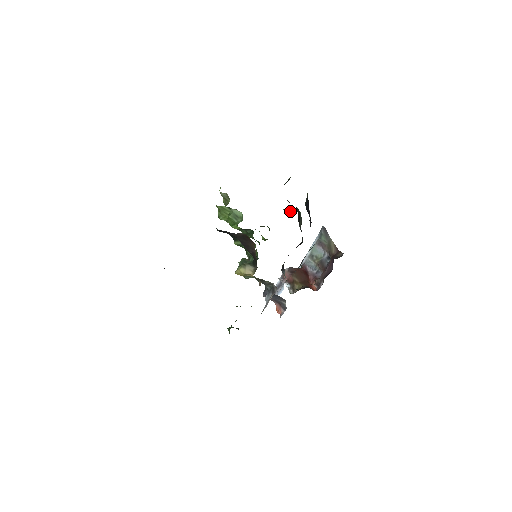
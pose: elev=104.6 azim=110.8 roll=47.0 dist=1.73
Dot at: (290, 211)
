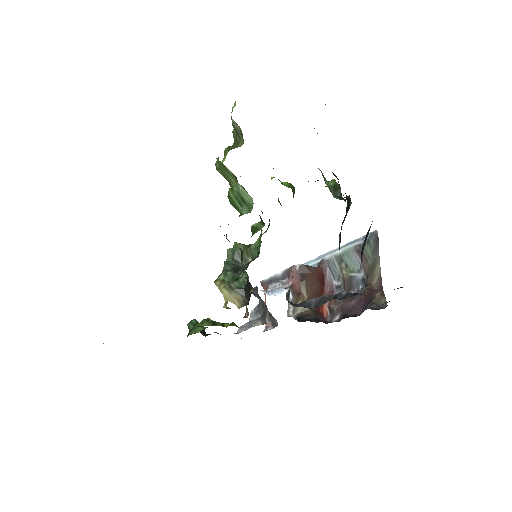
Dot at: (336, 192)
